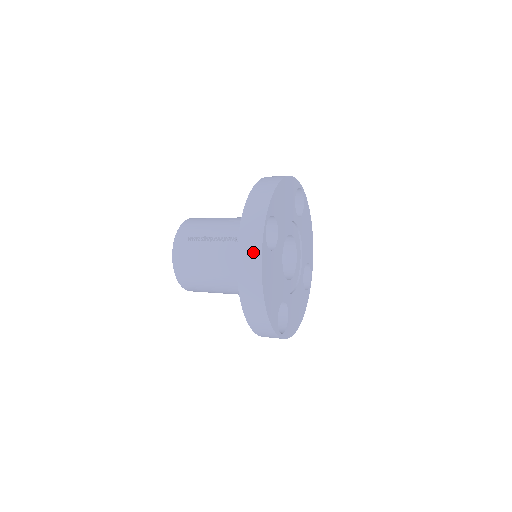
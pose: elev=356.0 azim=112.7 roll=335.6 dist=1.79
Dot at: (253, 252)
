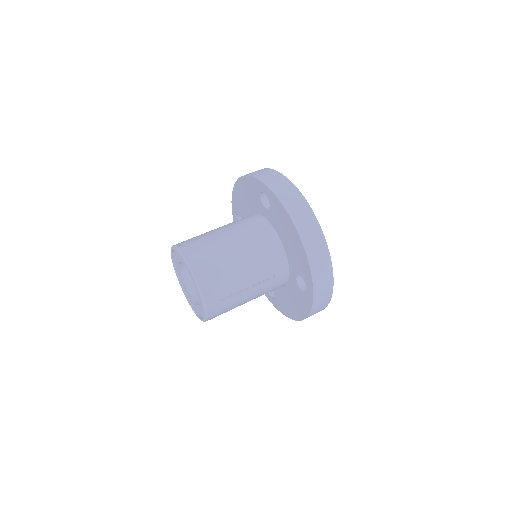
Dot at: (324, 305)
